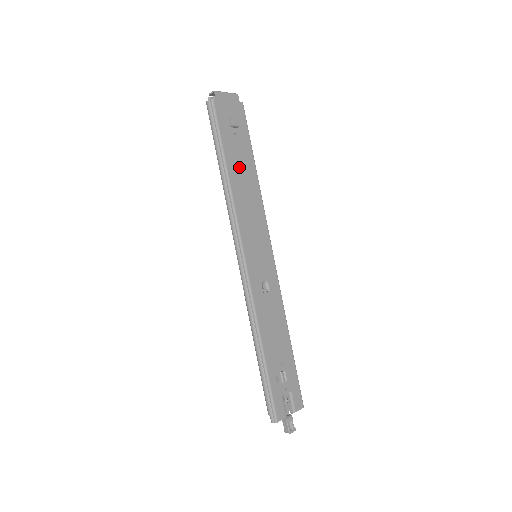
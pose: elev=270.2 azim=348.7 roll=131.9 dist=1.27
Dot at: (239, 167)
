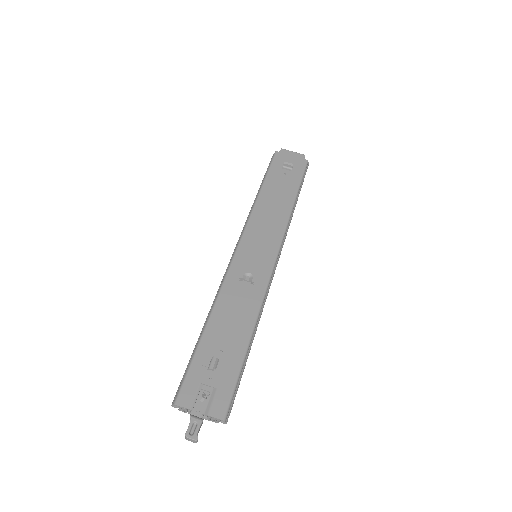
Dot at: (276, 192)
